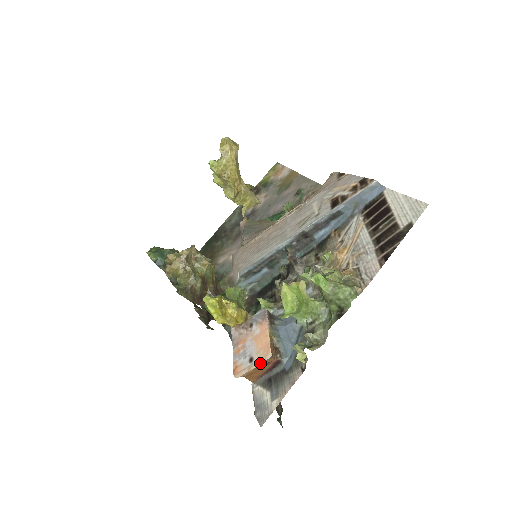
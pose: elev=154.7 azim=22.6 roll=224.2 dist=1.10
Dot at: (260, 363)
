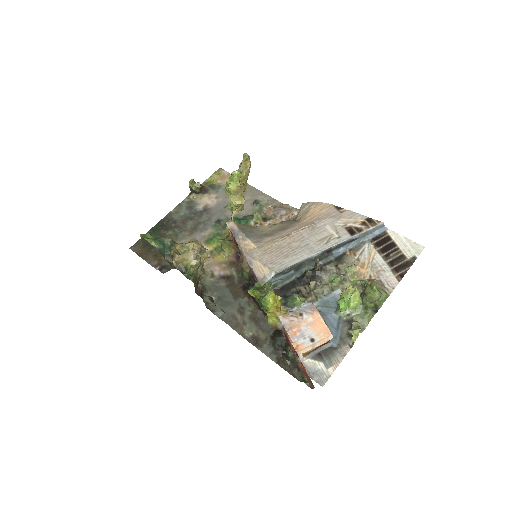
Dot at: (323, 342)
